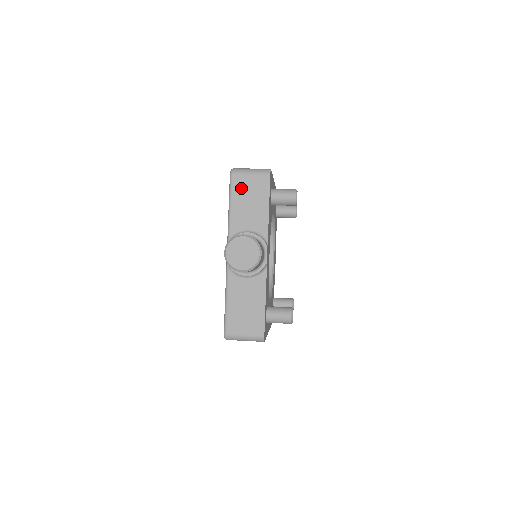
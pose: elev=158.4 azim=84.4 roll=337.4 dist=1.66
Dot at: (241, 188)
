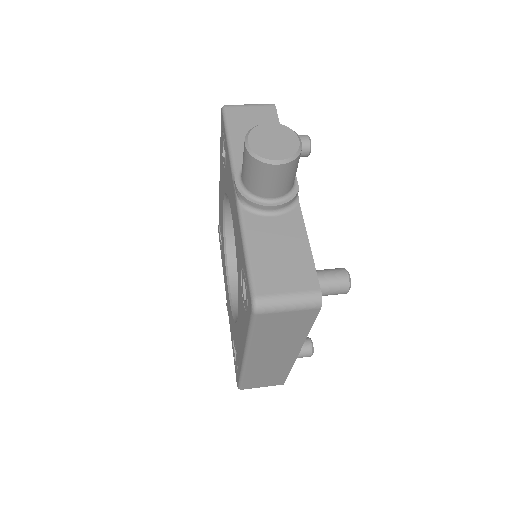
Dot at: (240, 119)
